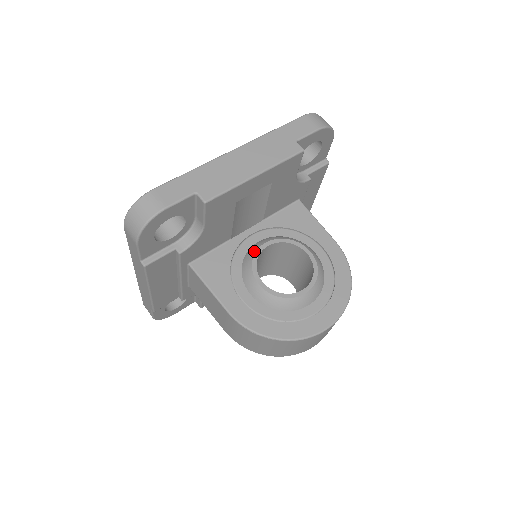
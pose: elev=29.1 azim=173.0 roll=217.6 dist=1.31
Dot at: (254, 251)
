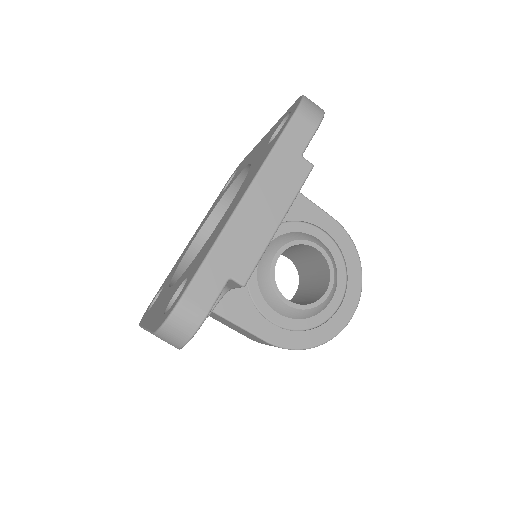
Dot at: (268, 269)
